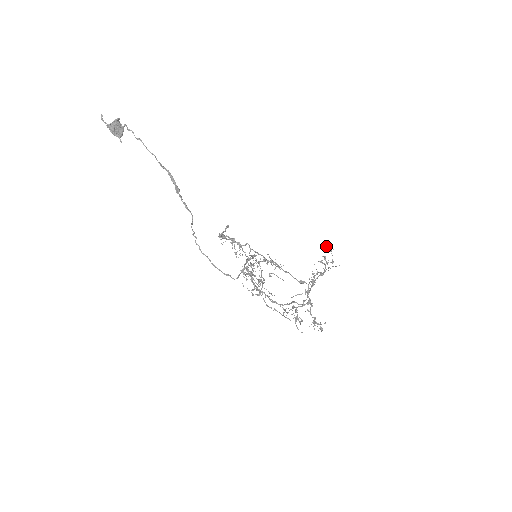
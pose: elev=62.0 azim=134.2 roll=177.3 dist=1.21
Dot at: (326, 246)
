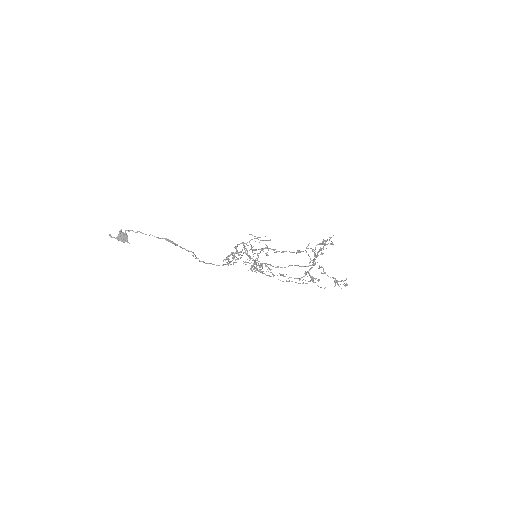
Dot at: occluded
